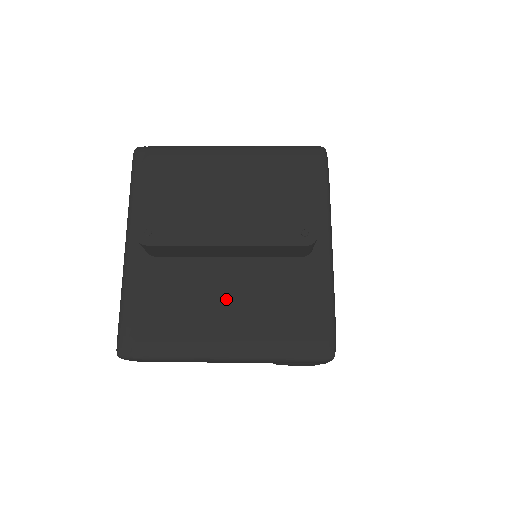
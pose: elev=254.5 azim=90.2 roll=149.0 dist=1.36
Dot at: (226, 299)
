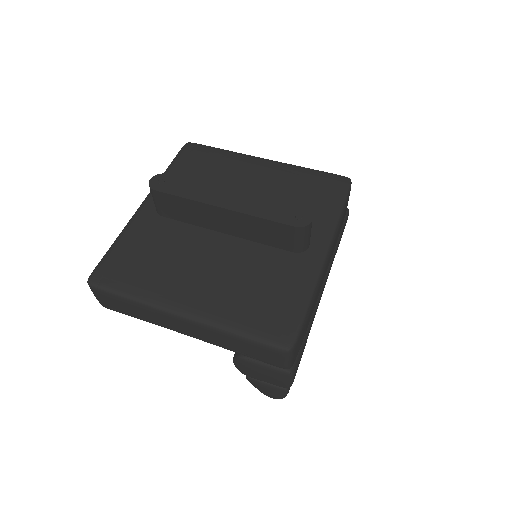
Dot at: (207, 265)
